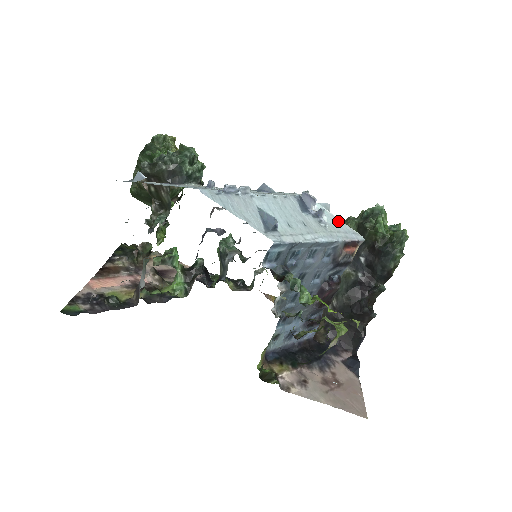
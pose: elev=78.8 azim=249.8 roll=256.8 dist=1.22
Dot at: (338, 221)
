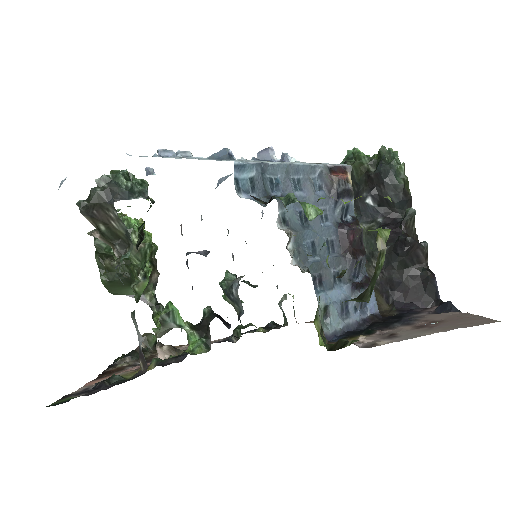
Dot at: occluded
